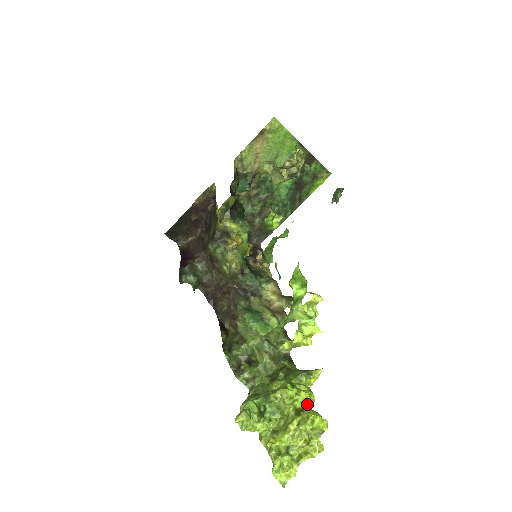
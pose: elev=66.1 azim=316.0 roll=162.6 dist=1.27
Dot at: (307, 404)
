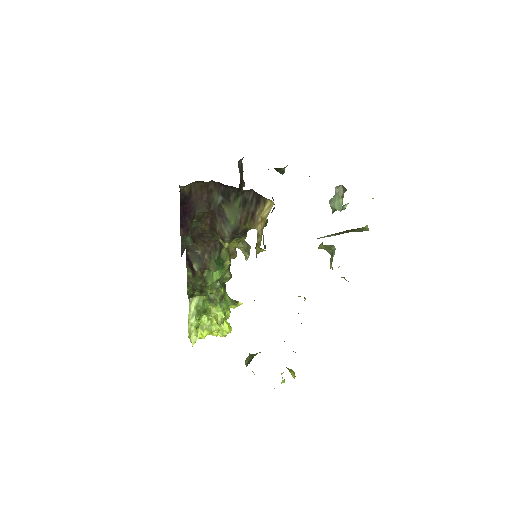
Dot at: occluded
